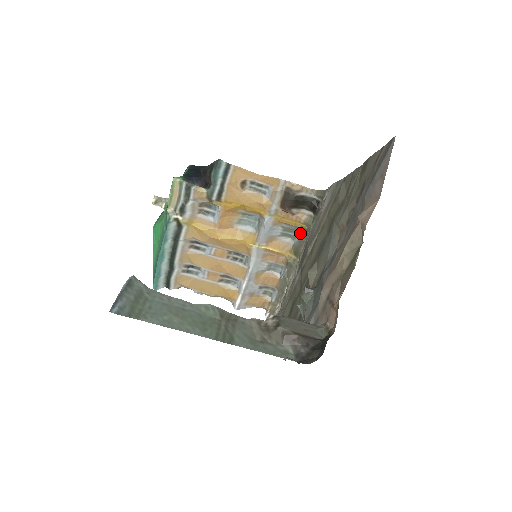
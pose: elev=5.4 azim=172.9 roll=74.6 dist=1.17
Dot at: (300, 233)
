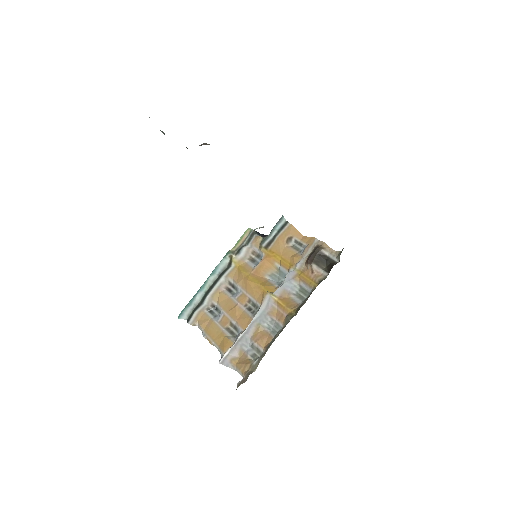
Dot at: occluded
